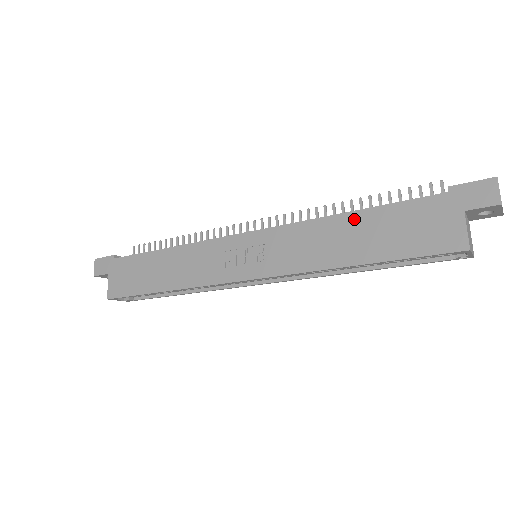
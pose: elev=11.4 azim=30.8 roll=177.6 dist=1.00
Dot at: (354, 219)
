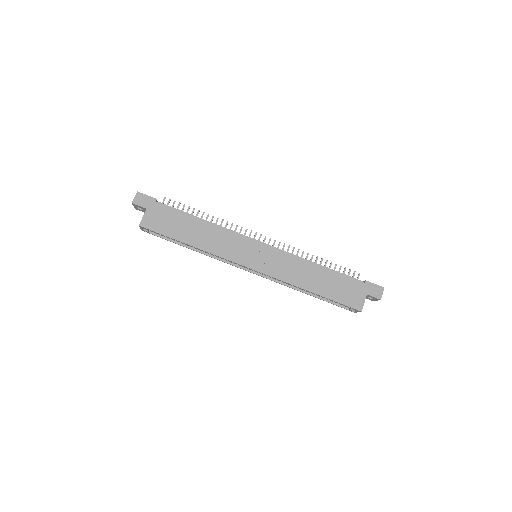
Dot at: (321, 270)
